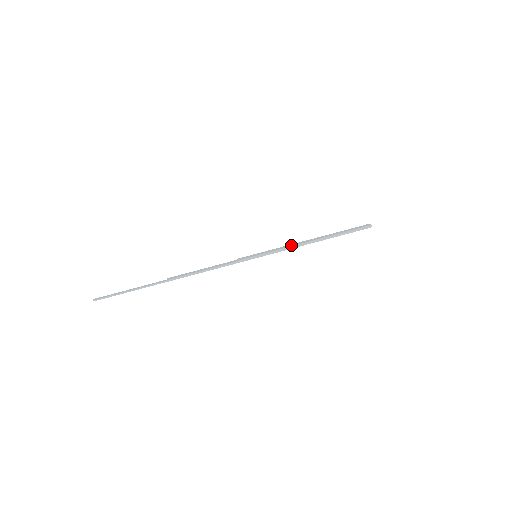
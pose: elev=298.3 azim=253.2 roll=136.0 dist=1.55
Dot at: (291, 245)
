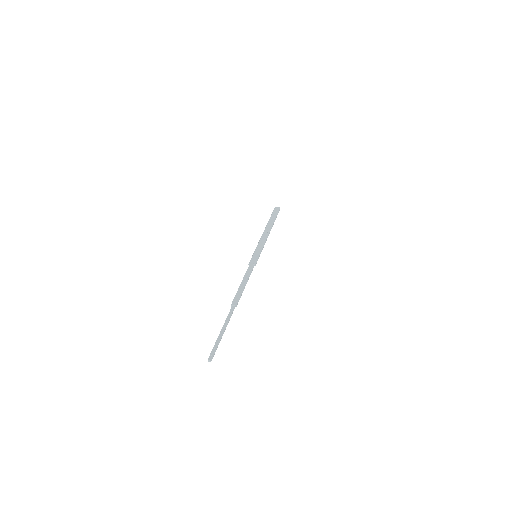
Dot at: (264, 238)
